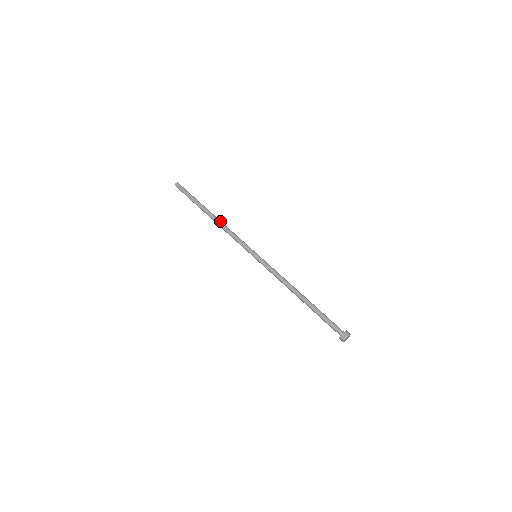
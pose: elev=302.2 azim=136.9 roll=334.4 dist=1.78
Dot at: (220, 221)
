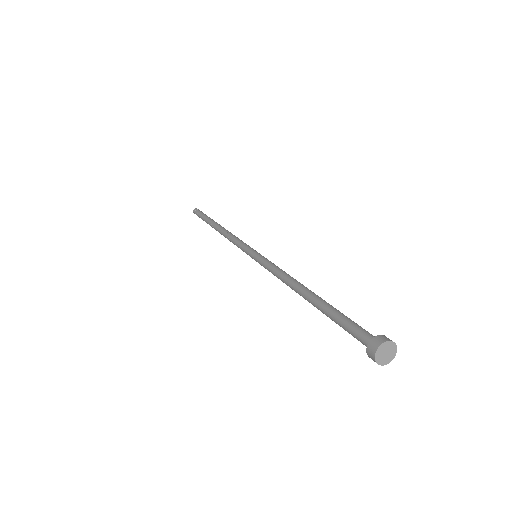
Dot at: (224, 229)
